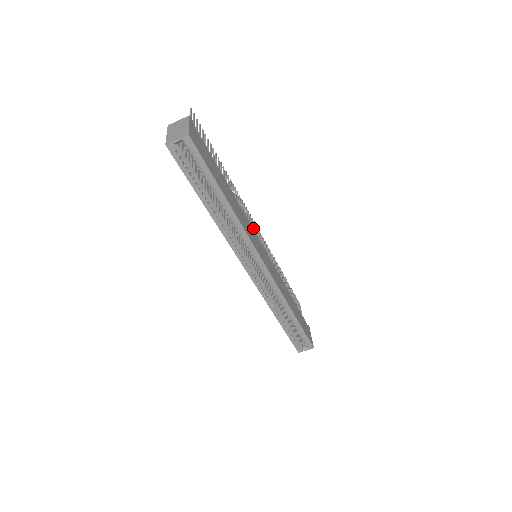
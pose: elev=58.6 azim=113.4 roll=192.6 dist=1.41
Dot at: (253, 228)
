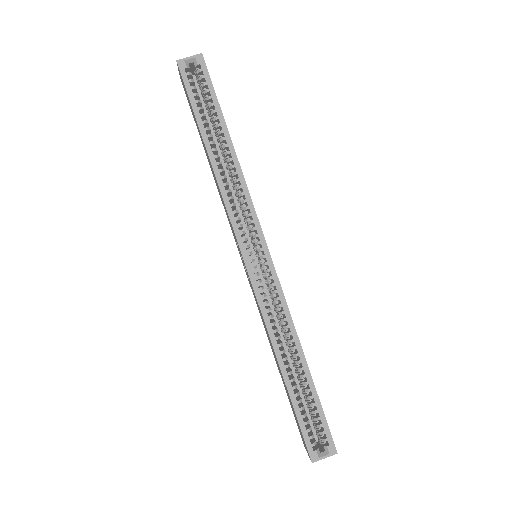
Dot at: occluded
